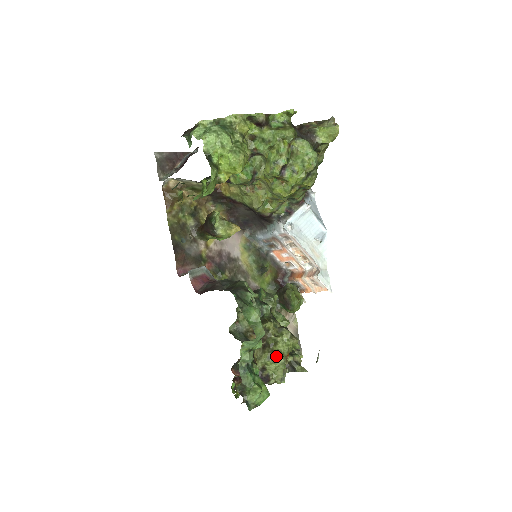
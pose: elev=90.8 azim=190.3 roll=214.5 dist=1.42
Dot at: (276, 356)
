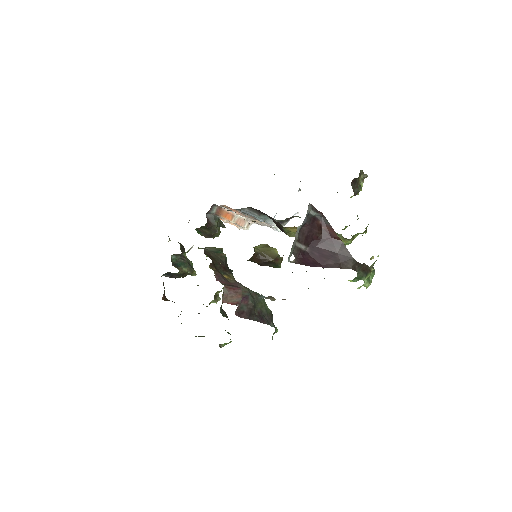
Dot at: (217, 299)
